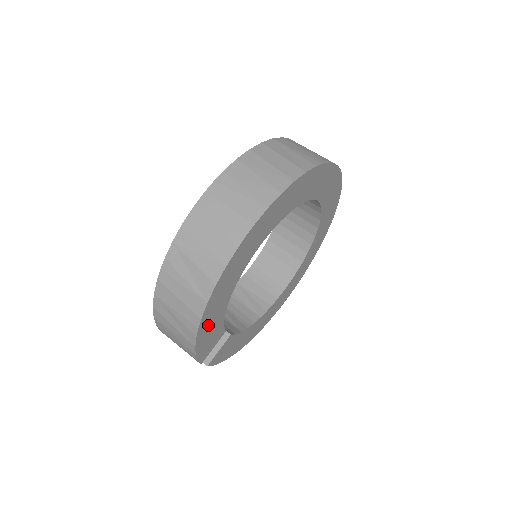
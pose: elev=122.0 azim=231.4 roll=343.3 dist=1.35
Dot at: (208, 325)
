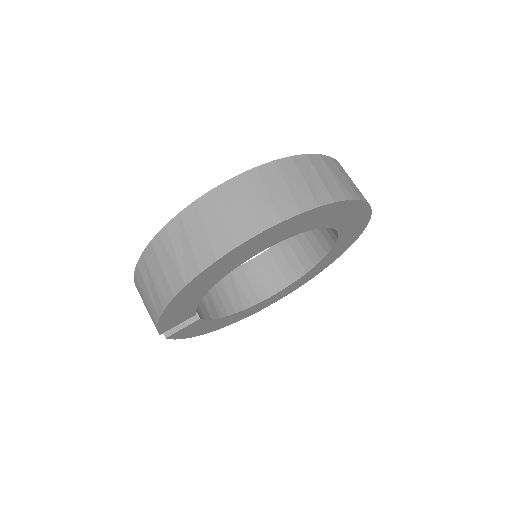
Dot at: (180, 304)
